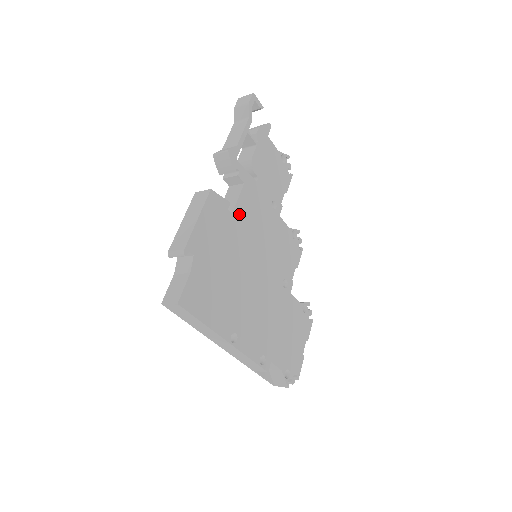
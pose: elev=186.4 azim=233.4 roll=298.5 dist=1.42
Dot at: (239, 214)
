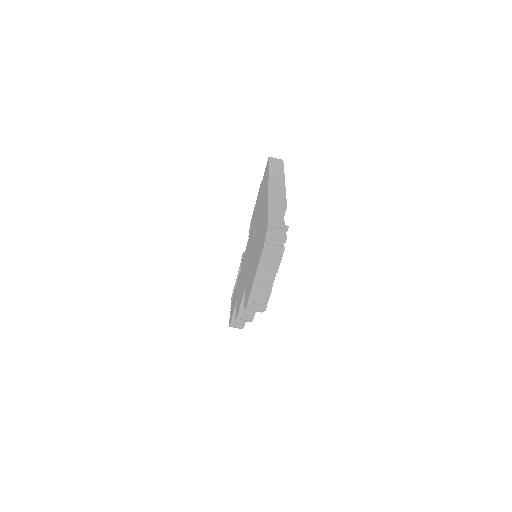
Dot at: occluded
